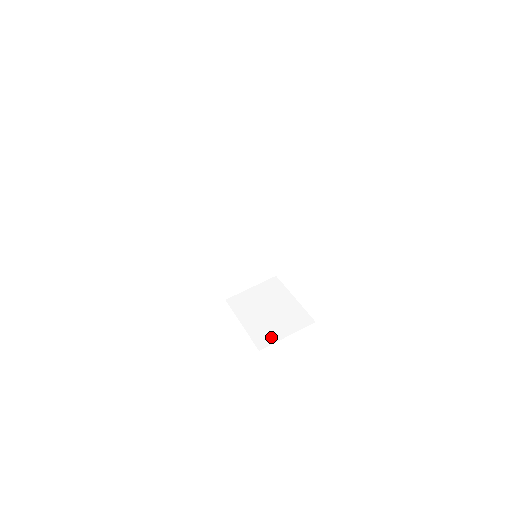
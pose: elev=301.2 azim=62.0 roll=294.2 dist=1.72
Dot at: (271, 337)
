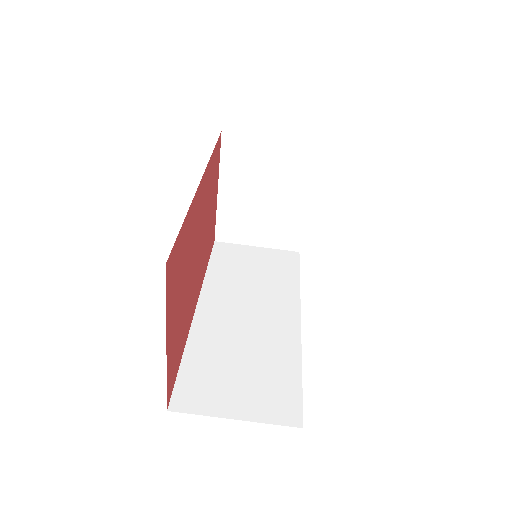
Dot at: (239, 235)
